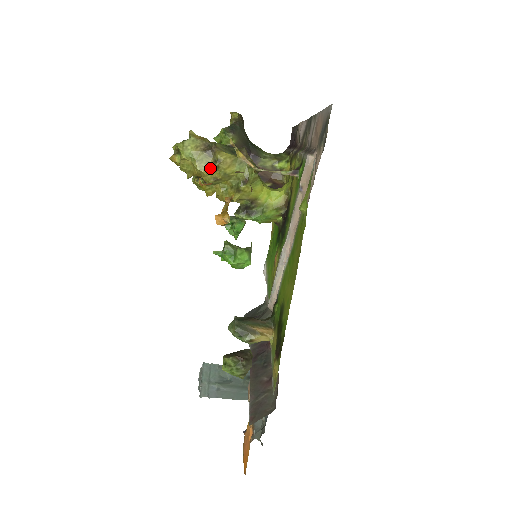
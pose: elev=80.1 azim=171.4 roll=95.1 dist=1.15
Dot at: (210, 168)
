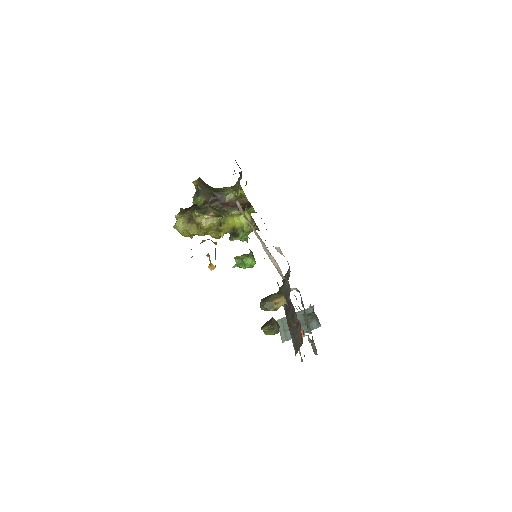
Dot at: (197, 230)
